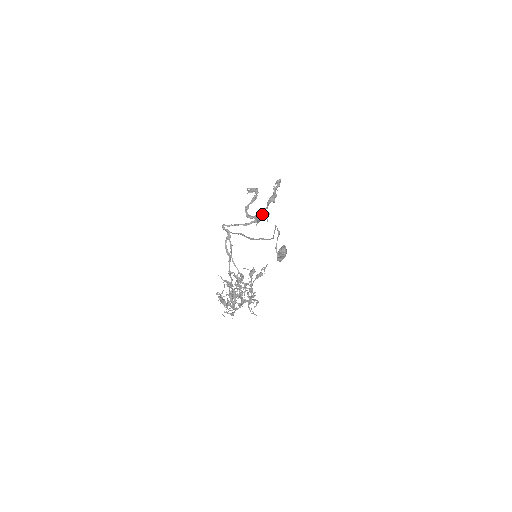
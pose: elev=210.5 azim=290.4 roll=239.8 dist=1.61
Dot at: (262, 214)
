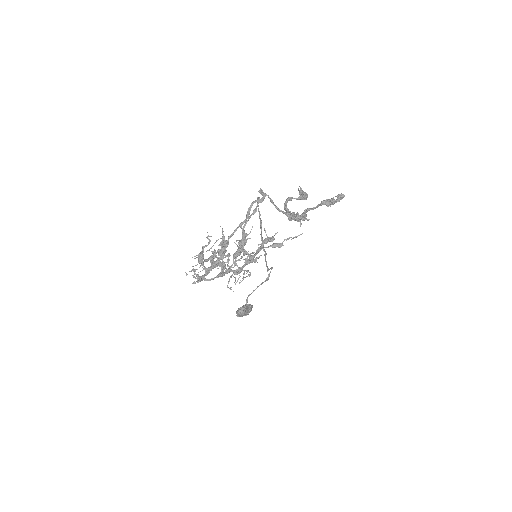
Dot at: (305, 211)
